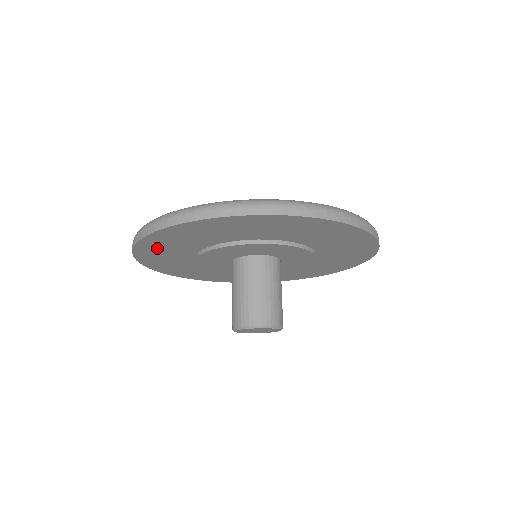
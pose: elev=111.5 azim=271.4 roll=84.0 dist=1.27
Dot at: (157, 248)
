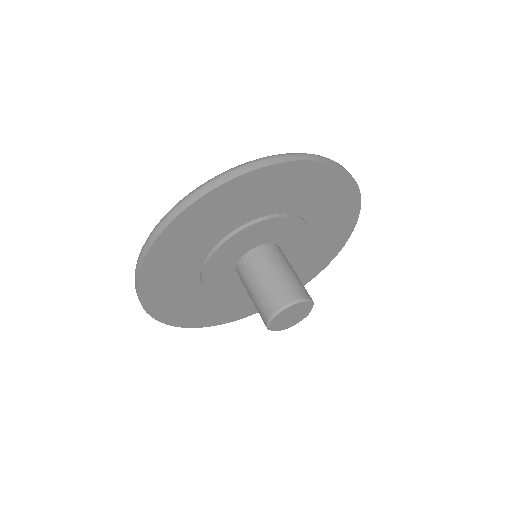
Dot at: (163, 266)
